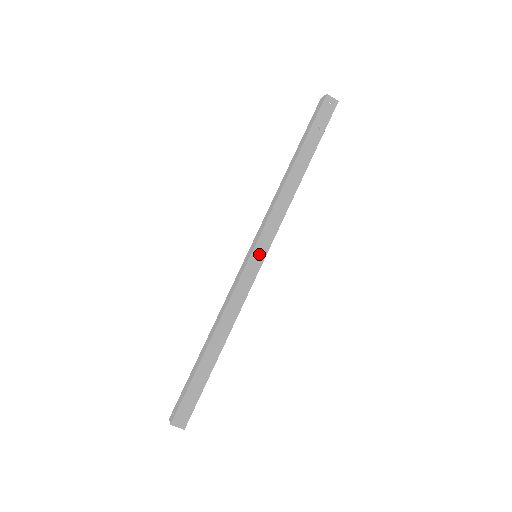
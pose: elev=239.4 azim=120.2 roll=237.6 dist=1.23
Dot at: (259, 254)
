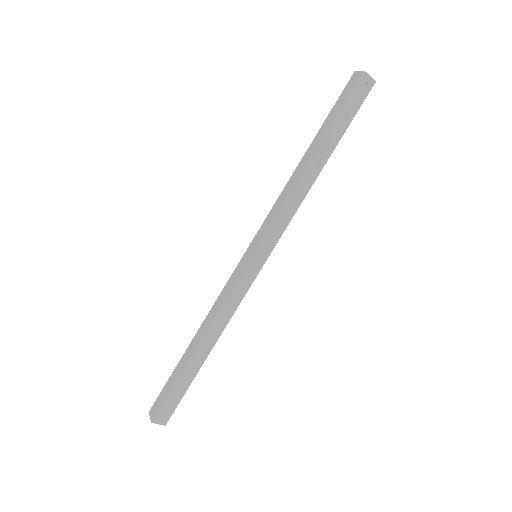
Dot at: (261, 256)
